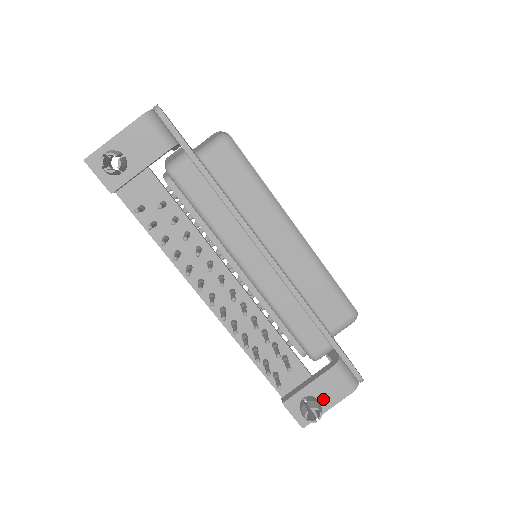
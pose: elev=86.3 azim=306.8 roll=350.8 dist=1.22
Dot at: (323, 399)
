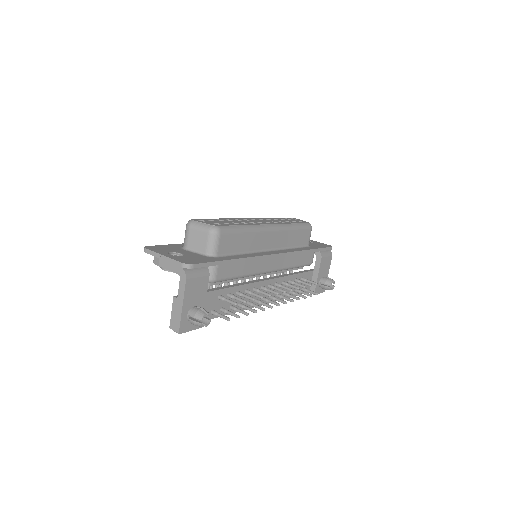
Dot at: (325, 273)
